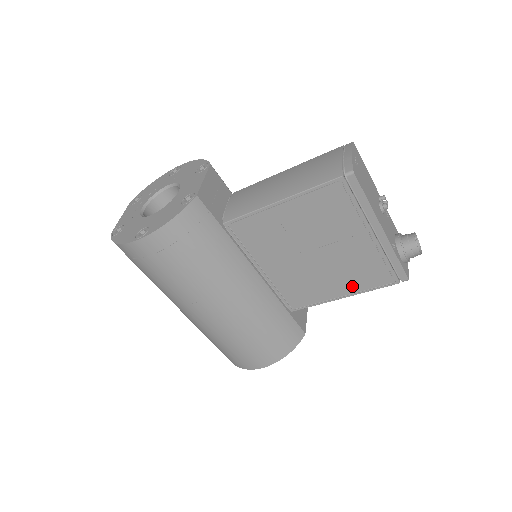
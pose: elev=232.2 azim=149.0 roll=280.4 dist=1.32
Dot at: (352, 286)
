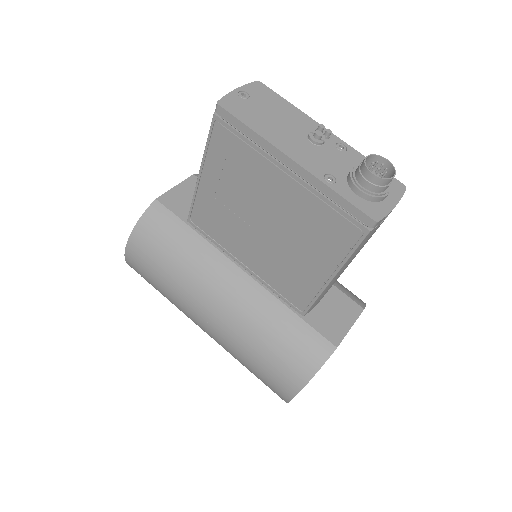
Dot at: (327, 257)
